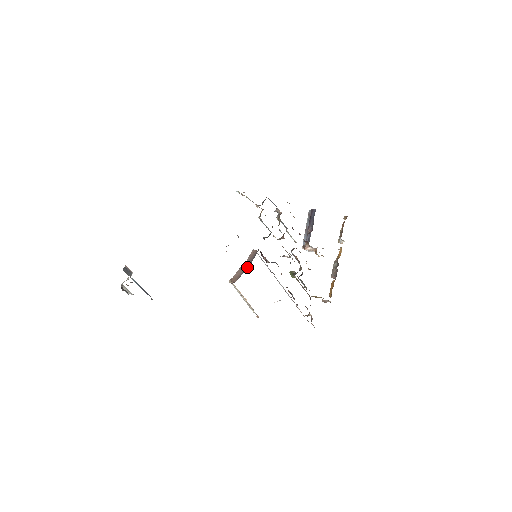
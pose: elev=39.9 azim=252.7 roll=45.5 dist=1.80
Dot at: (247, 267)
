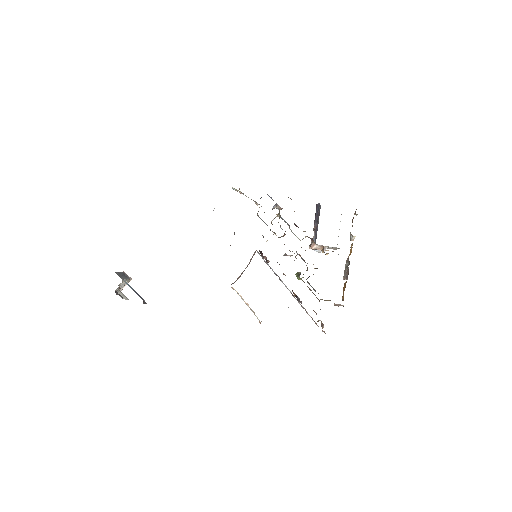
Dot at: occluded
